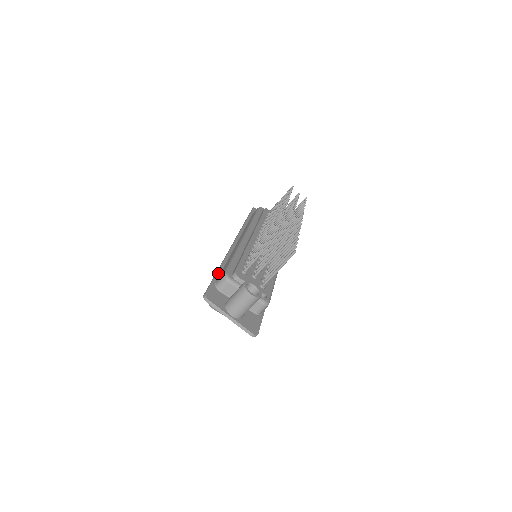
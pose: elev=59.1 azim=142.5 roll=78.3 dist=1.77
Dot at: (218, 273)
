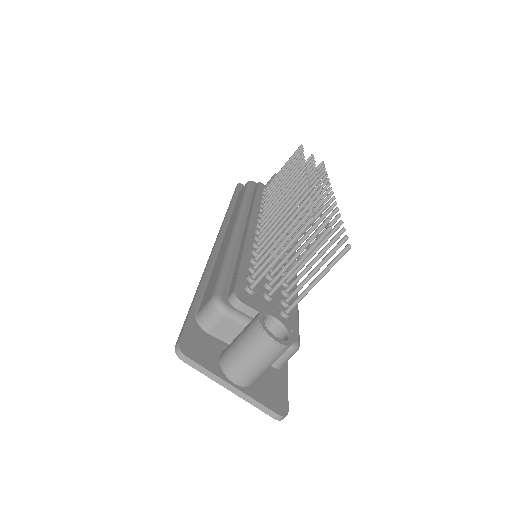
Dot at: (199, 294)
